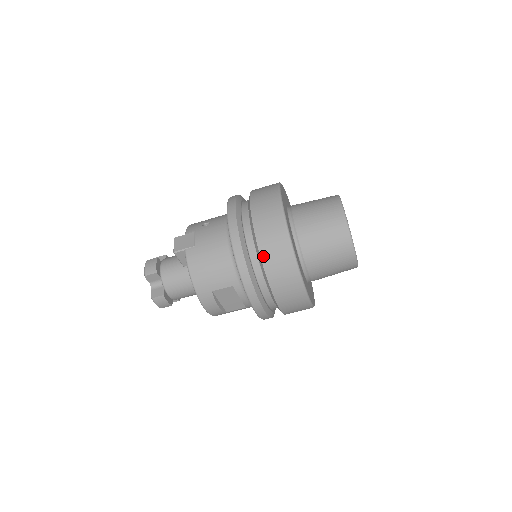
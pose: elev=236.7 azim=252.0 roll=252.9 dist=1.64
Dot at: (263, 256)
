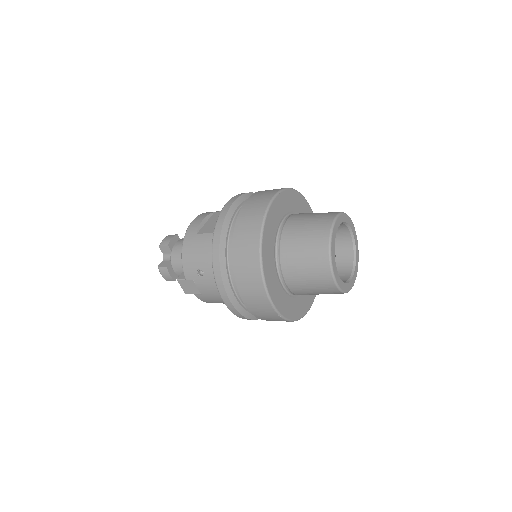
Dot at: occluded
